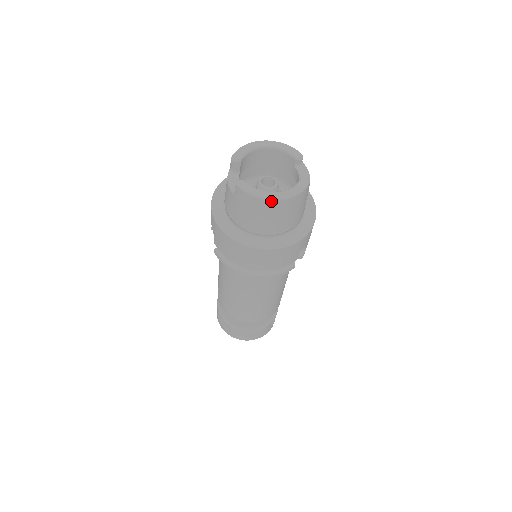
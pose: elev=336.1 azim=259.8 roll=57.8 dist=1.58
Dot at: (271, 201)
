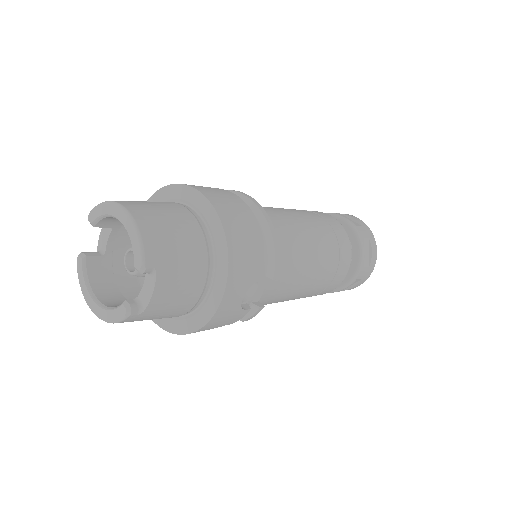
Dot at: (91, 306)
